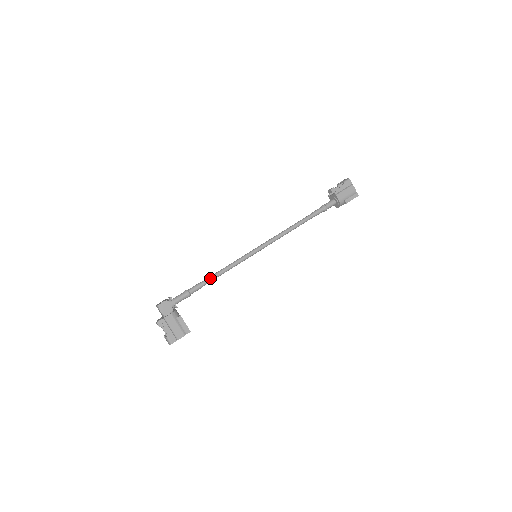
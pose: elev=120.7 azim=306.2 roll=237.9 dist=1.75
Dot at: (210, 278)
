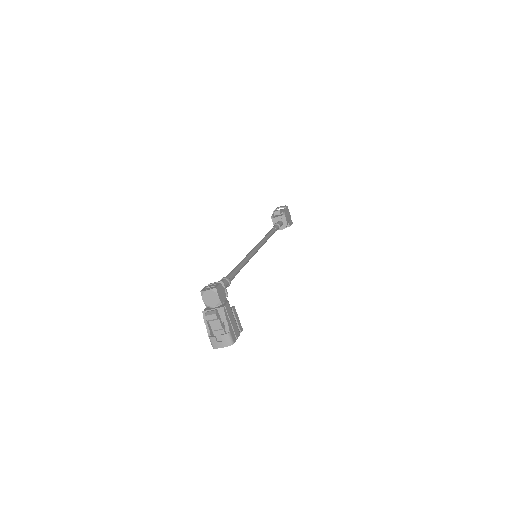
Dot at: (238, 268)
